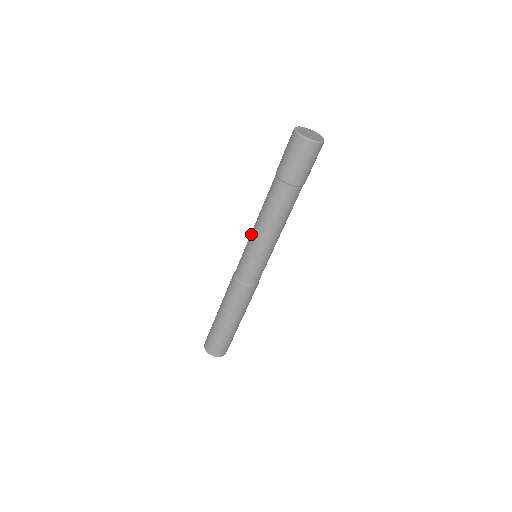
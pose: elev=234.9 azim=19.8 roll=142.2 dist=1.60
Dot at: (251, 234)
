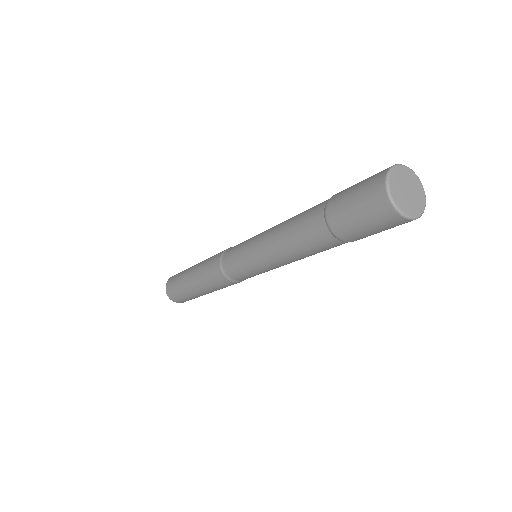
Dot at: (260, 254)
